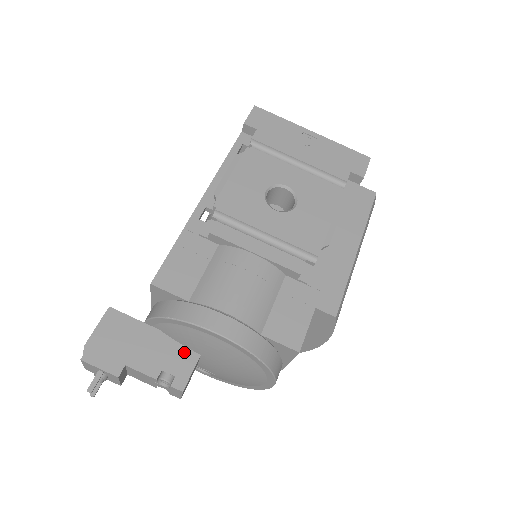
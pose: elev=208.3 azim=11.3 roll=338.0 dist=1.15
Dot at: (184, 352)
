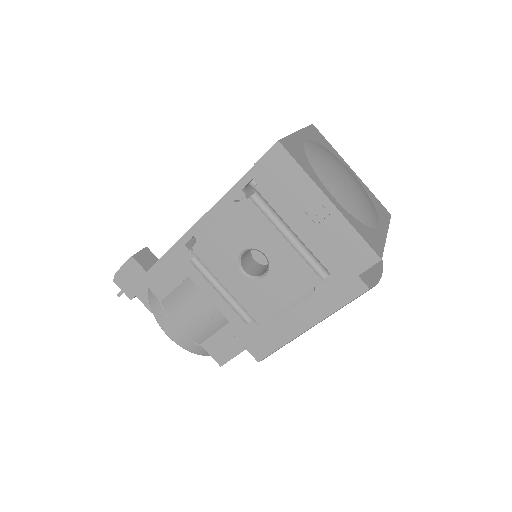
Dot at: occluded
